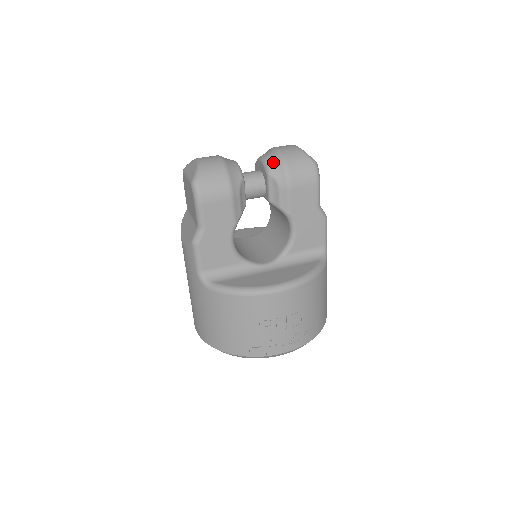
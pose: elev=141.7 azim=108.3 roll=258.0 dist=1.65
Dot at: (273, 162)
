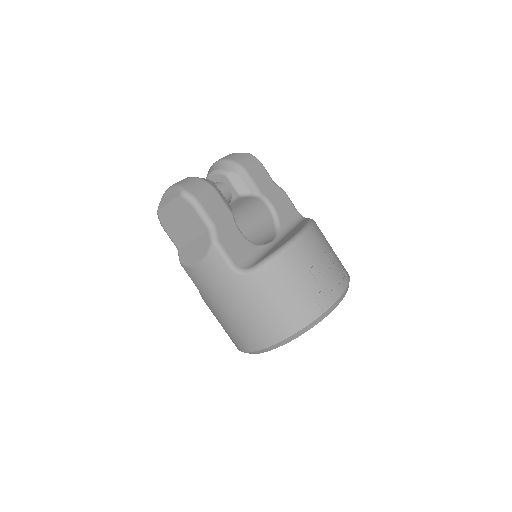
Dot at: (222, 166)
